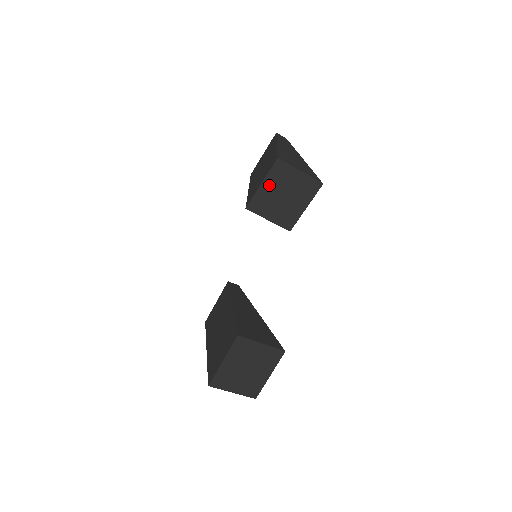
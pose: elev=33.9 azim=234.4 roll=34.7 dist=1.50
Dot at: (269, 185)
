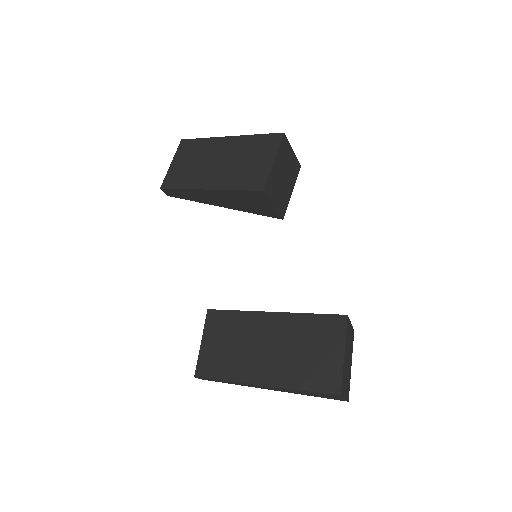
Dot at: (277, 163)
